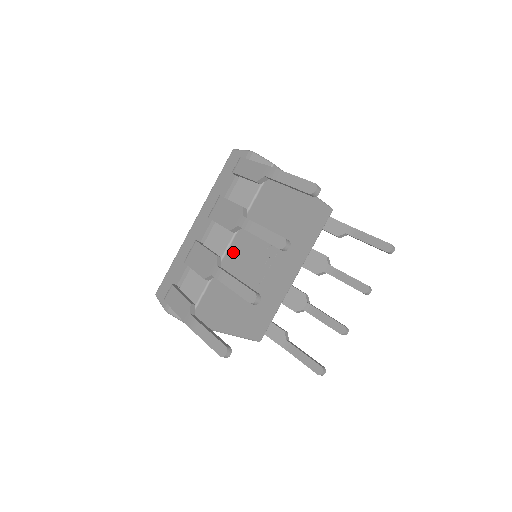
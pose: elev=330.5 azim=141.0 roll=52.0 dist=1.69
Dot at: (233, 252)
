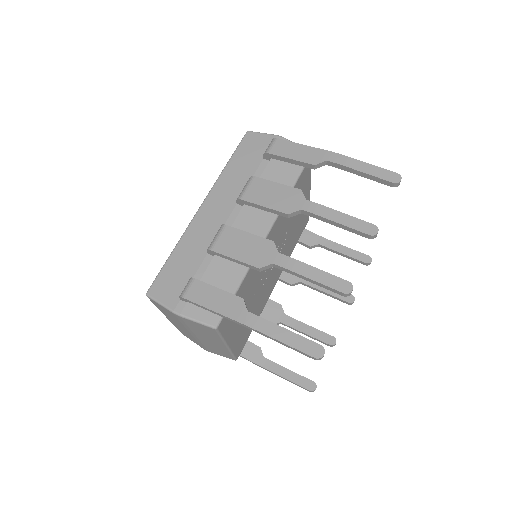
Dot at: occluded
